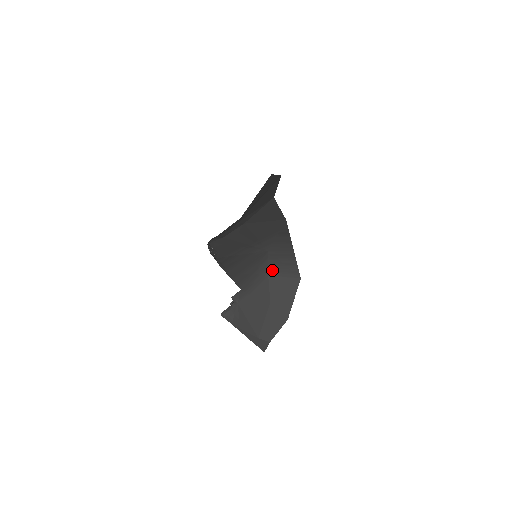
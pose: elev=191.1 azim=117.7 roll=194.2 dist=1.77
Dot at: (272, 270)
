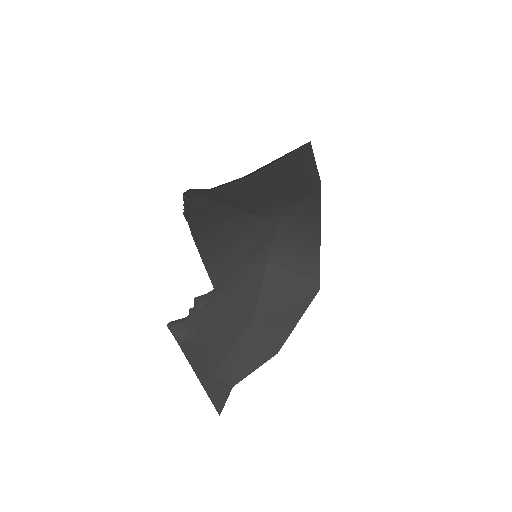
Dot at: (275, 260)
